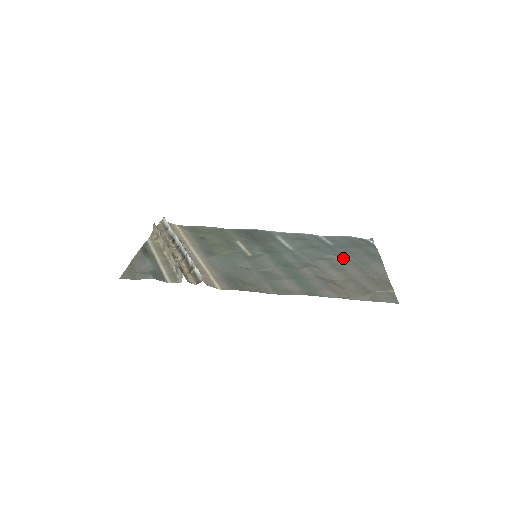
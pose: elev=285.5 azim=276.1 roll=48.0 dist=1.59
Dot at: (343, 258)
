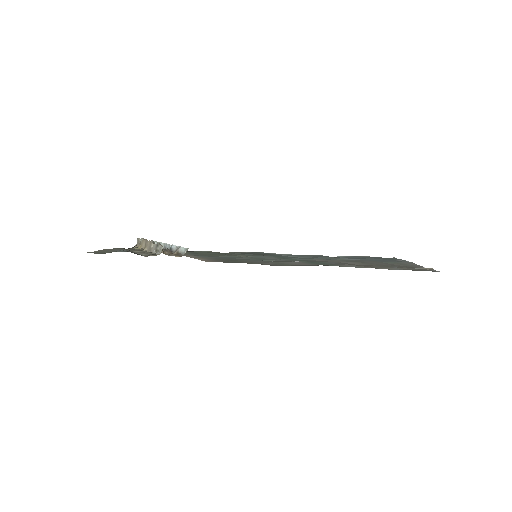
Dot at: occluded
